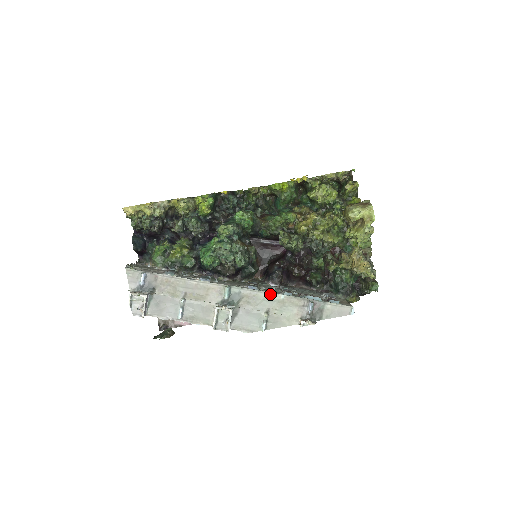
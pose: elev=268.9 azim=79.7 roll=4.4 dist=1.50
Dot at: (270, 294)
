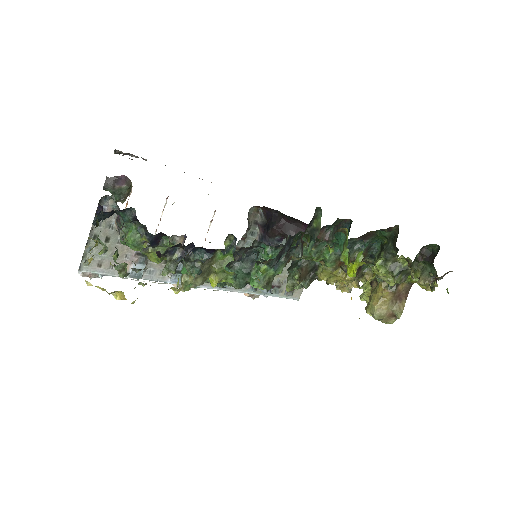
Dot at: (235, 291)
